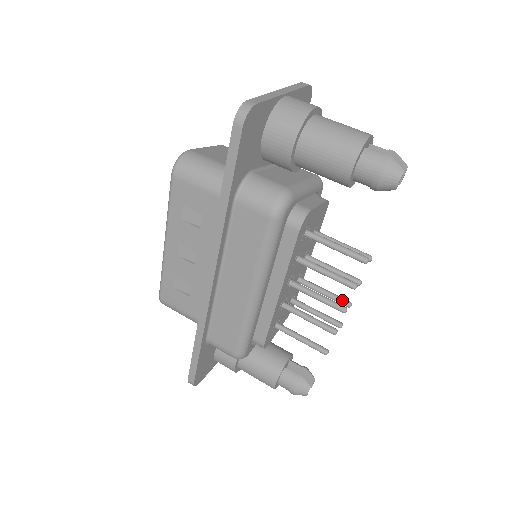
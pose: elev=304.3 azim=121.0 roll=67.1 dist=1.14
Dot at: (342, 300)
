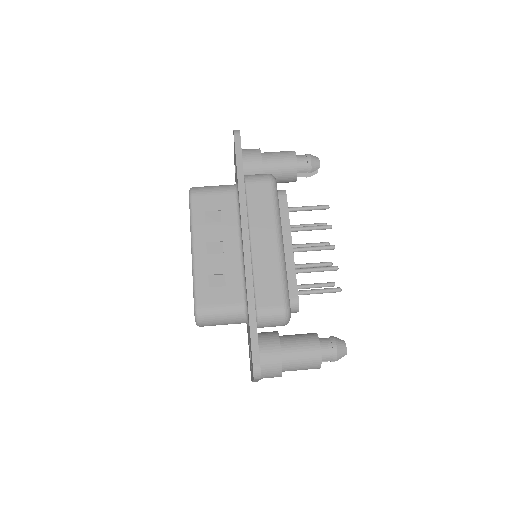
Dot at: (325, 262)
